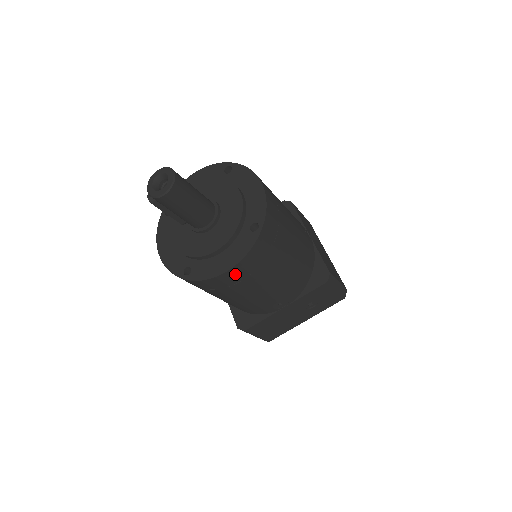
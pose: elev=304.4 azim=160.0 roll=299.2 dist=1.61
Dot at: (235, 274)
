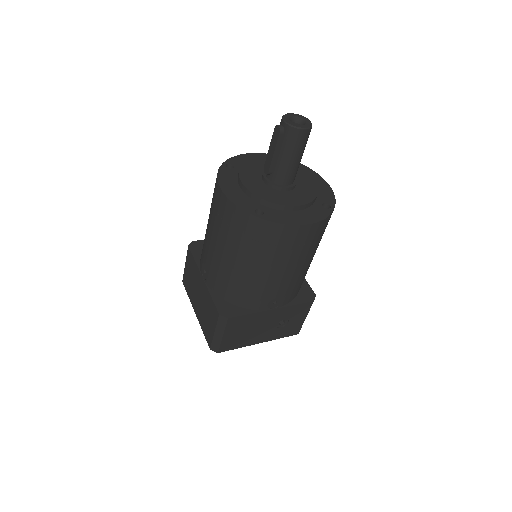
Dot at: (302, 234)
